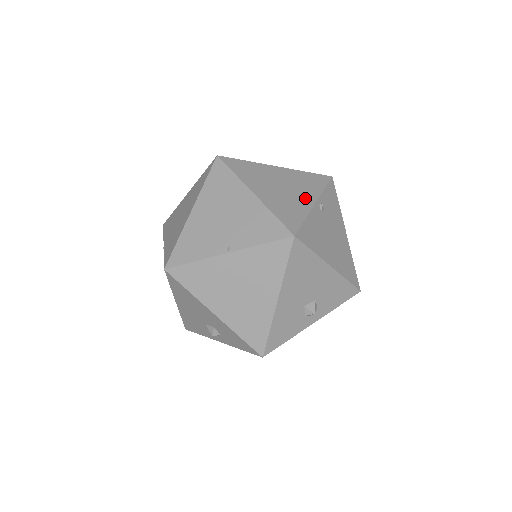
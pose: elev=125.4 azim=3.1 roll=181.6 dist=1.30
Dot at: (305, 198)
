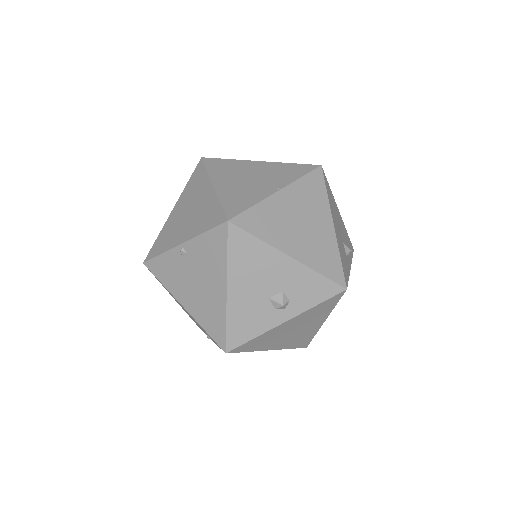
Dot at: occluded
